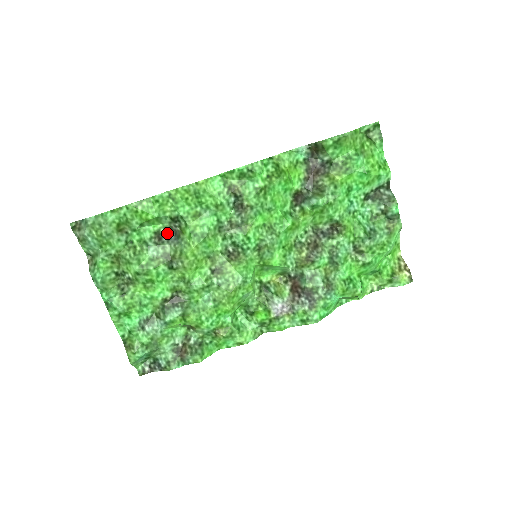
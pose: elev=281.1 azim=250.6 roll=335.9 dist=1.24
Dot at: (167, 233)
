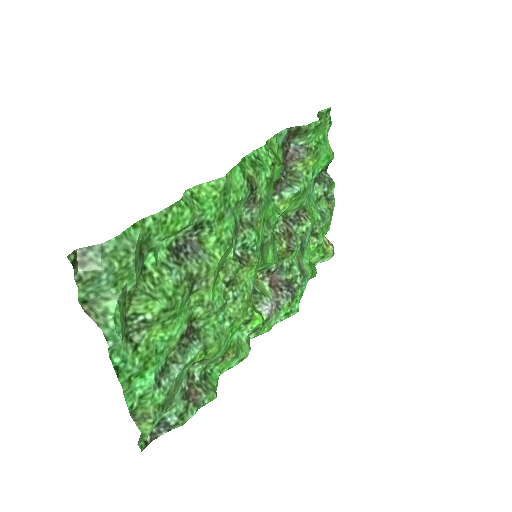
Dot at: (180, 246)
